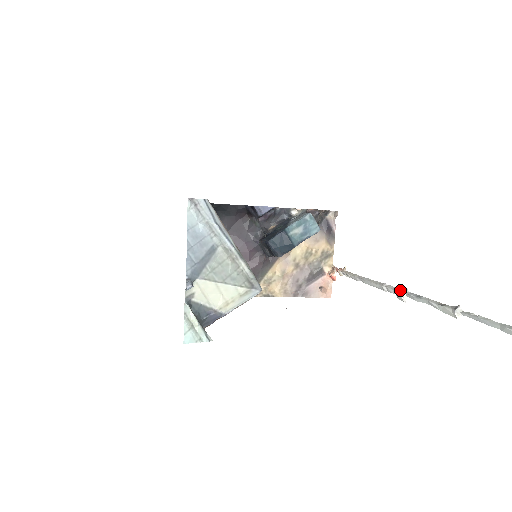
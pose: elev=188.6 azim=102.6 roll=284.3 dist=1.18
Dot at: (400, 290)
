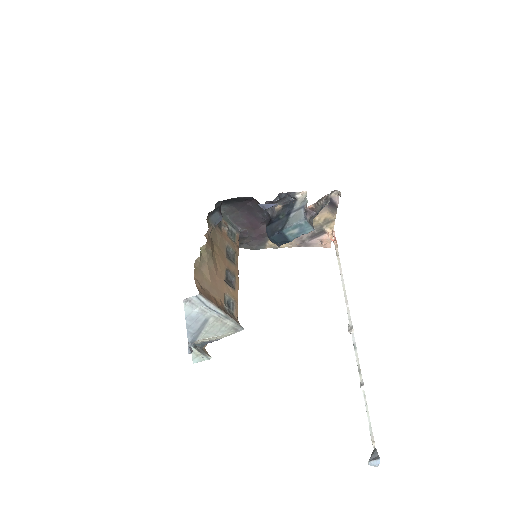
Dot at: (350, 325)
